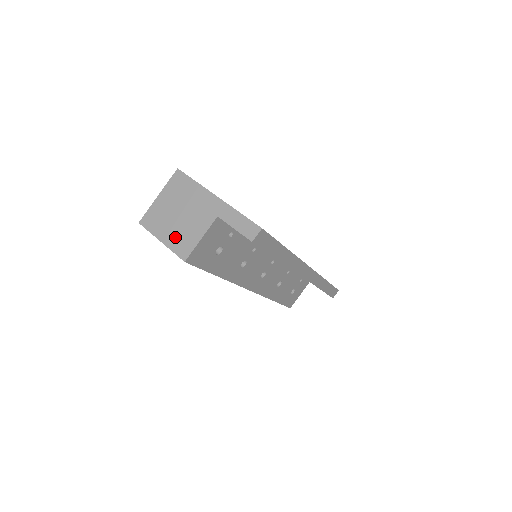
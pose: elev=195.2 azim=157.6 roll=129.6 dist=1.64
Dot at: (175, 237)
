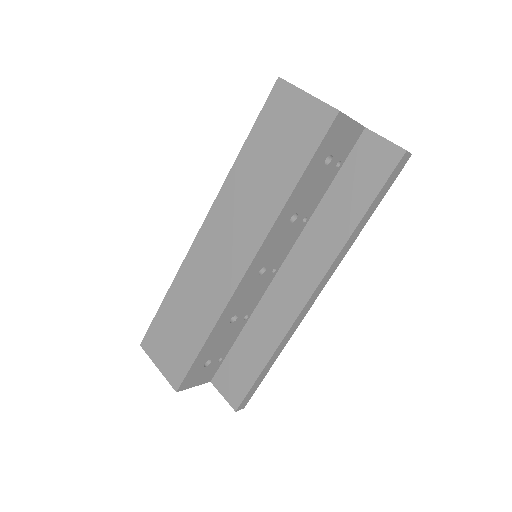
Dot at: occluded
